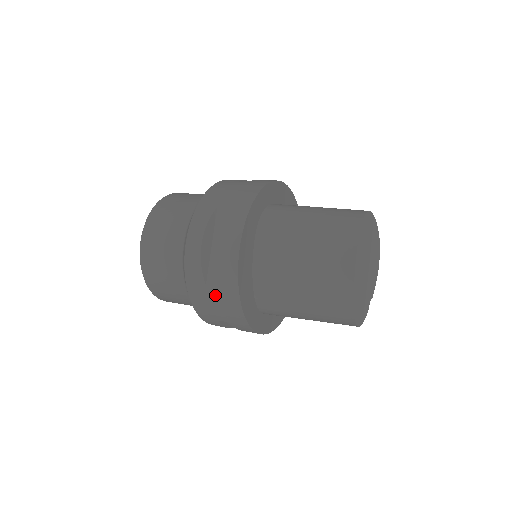
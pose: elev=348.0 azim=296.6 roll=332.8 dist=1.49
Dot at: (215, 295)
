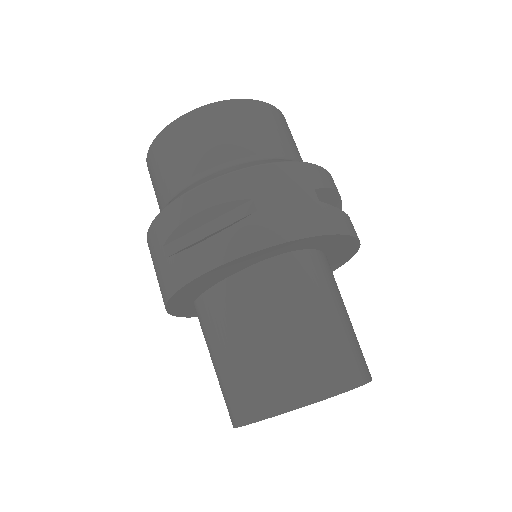
Dot at: (161, 263)
